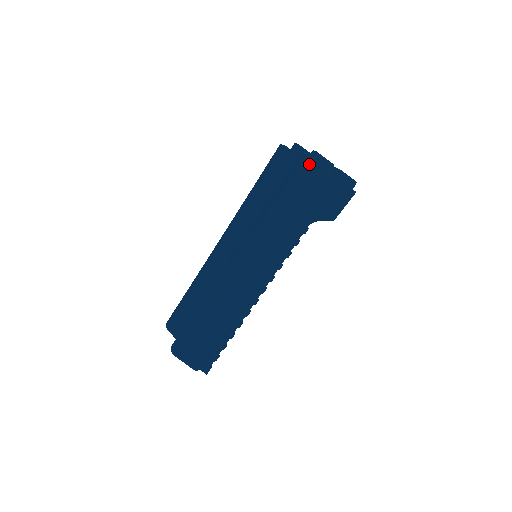
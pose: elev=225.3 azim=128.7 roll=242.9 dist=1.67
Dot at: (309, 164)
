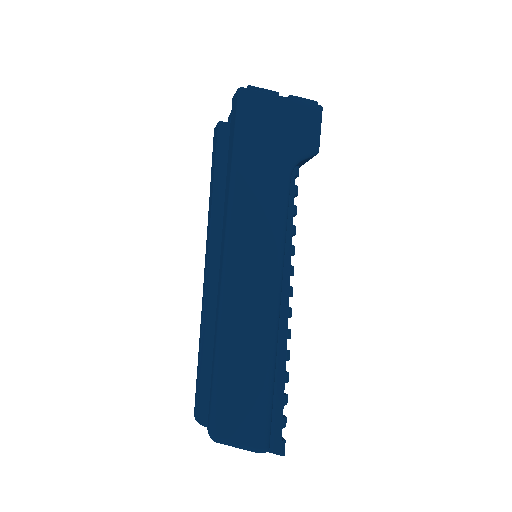
Dot at: (246, 95)
